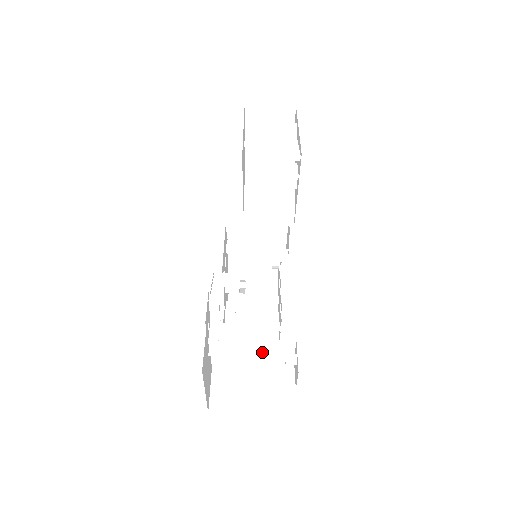
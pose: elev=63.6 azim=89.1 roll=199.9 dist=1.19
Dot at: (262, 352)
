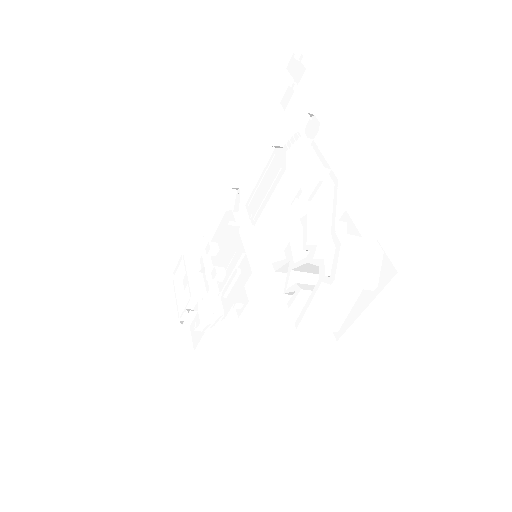
Dot at: occluded
